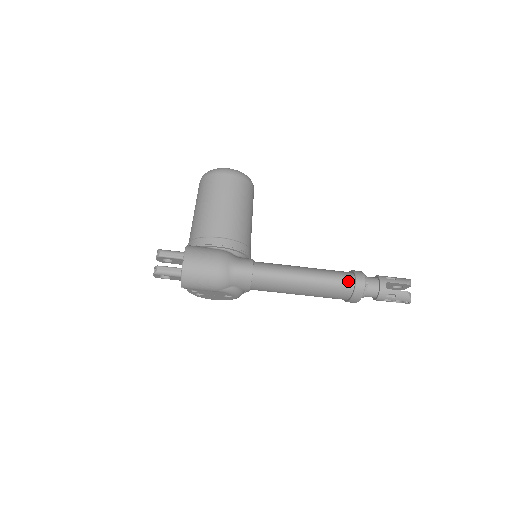
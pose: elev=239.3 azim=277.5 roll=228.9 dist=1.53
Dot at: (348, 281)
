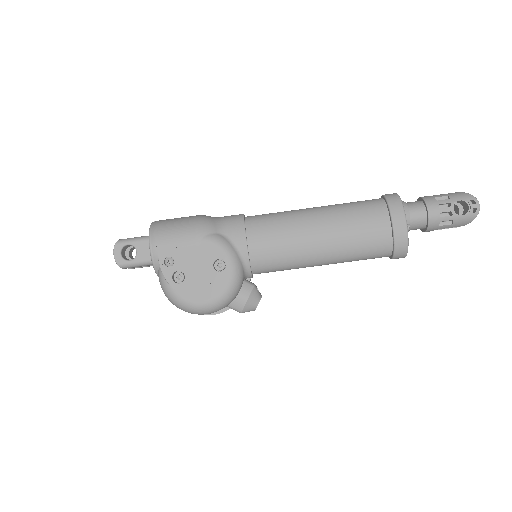
Dot at: (373, 199)
